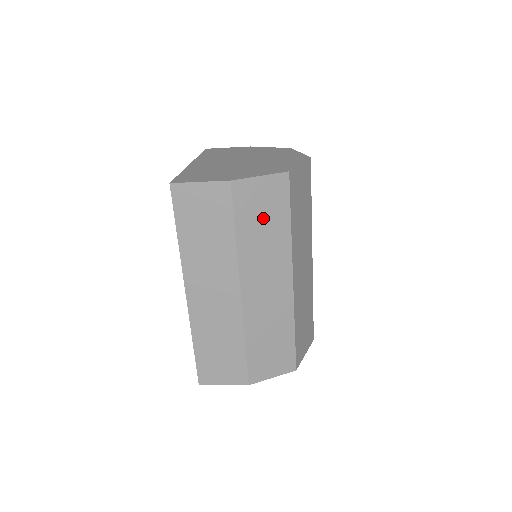
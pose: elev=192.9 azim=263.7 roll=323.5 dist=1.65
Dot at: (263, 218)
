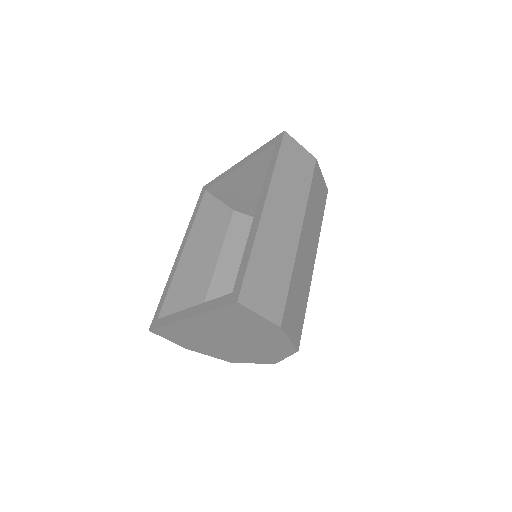
Dot at: (318, 199)
